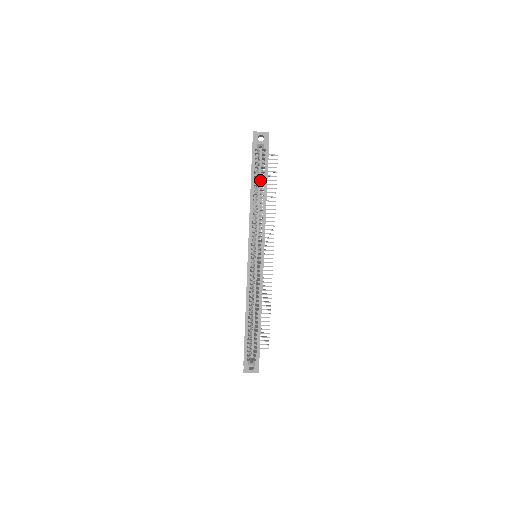
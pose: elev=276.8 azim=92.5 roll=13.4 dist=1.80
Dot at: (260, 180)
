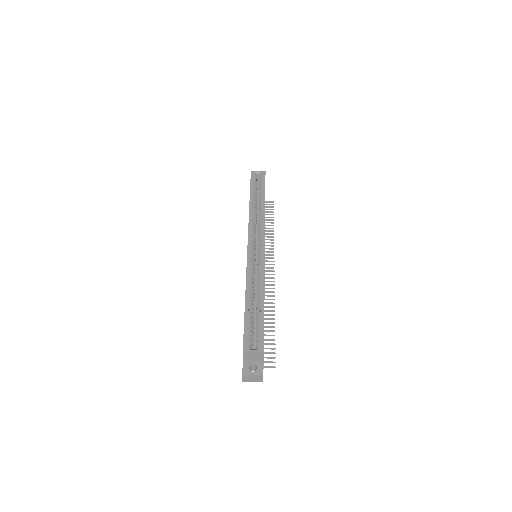
Dot at: (258, 205)
